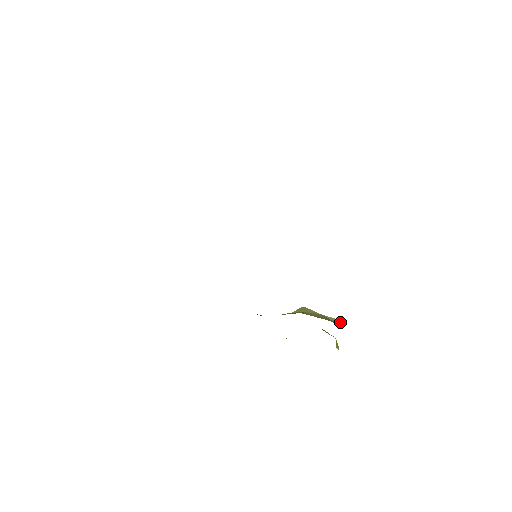
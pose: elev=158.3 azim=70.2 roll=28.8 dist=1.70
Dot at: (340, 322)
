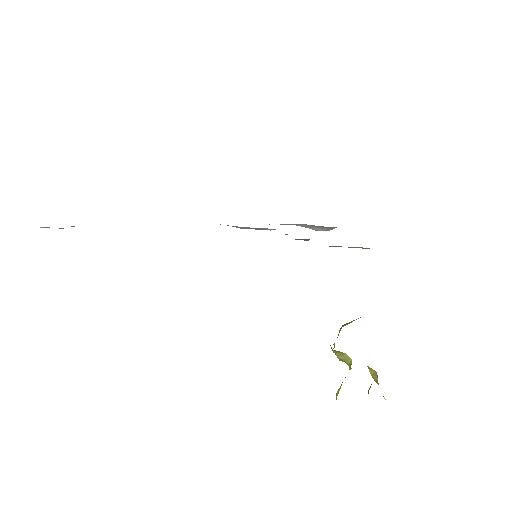
Dot at: occluded
